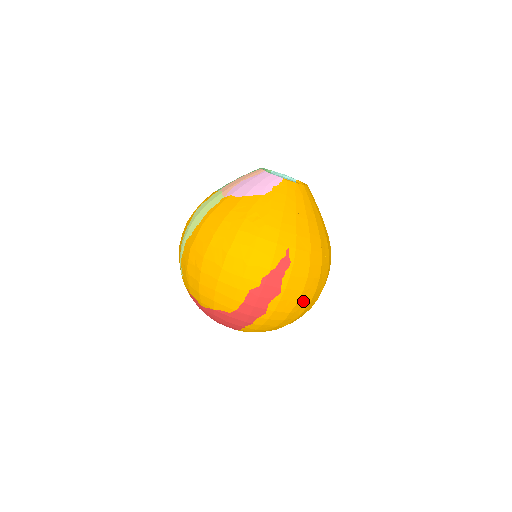
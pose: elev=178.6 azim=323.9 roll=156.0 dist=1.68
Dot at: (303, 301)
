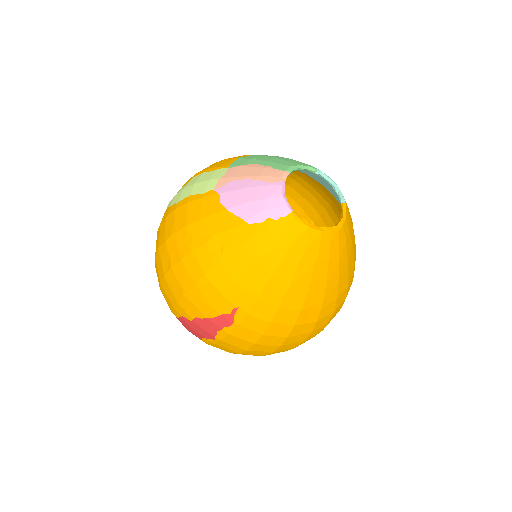
Dot at: (250, 353)
